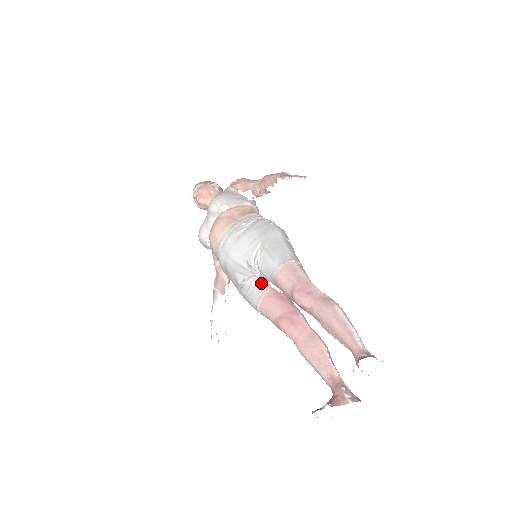
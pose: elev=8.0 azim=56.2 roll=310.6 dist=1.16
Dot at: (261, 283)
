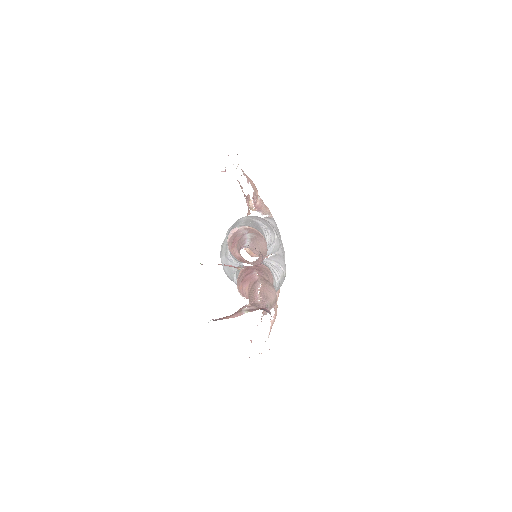
Dot at: occluded
